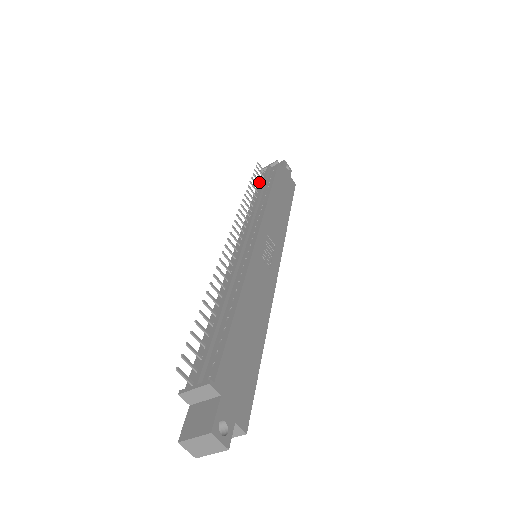
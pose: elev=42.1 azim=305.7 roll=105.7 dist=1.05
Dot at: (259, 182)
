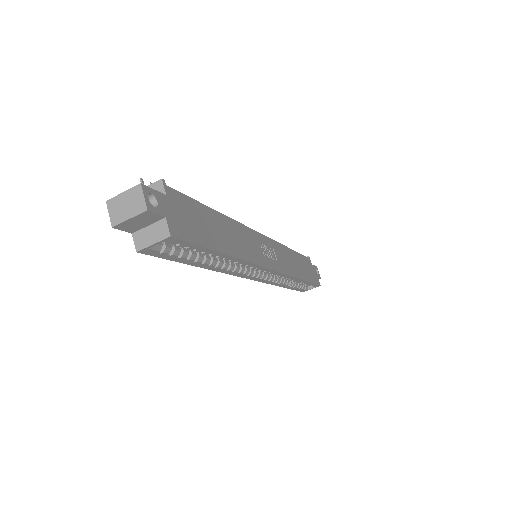
Dot at: occluded
